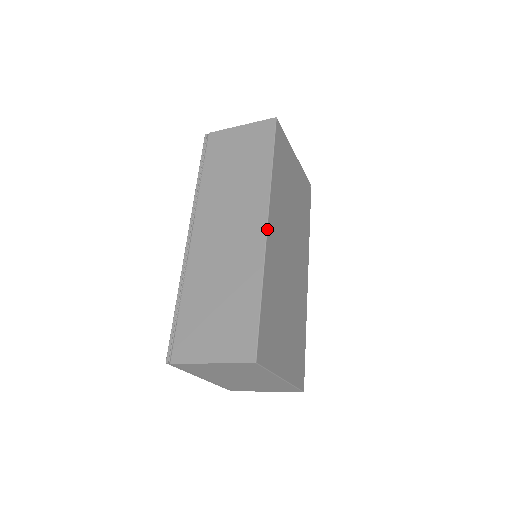
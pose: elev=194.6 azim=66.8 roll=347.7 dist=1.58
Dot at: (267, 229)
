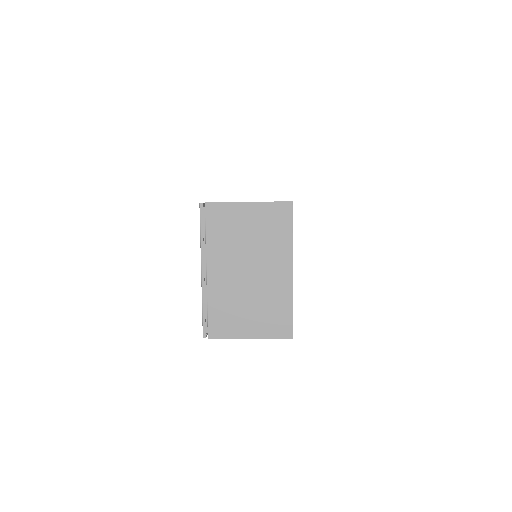
Dot at: occluded
